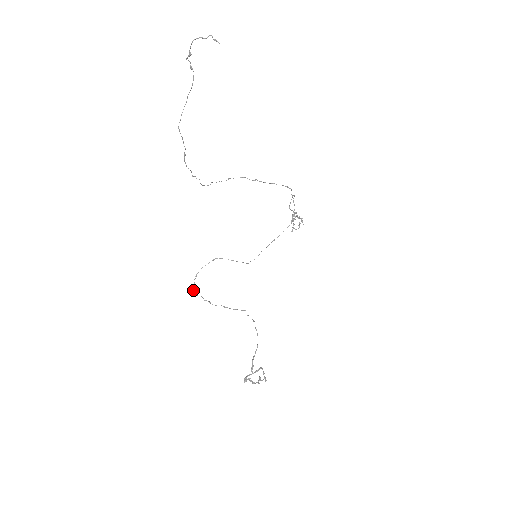
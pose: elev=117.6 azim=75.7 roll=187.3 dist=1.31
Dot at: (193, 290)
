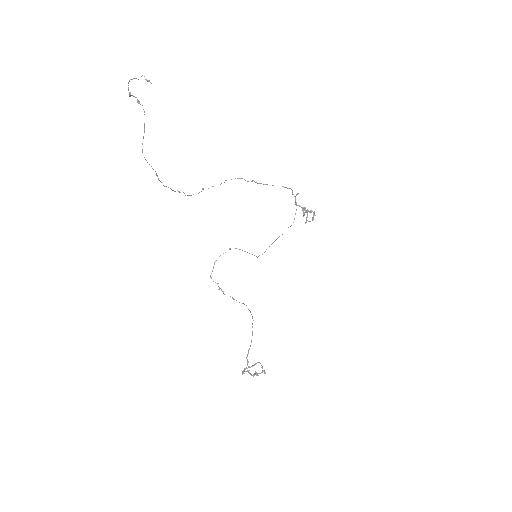
Dot at: (211, 277)
